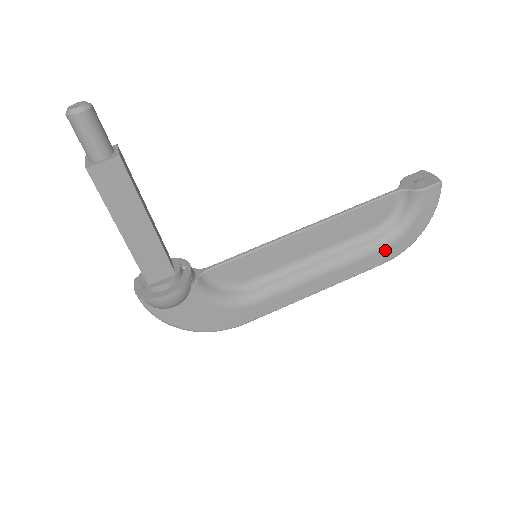
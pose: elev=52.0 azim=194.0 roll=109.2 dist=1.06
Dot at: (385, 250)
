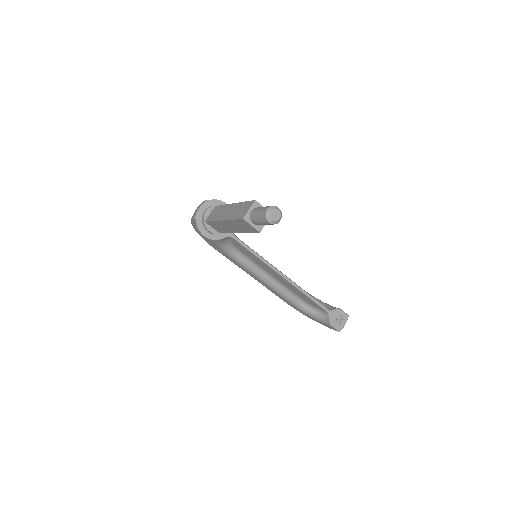
Dot at: (294, 306)
